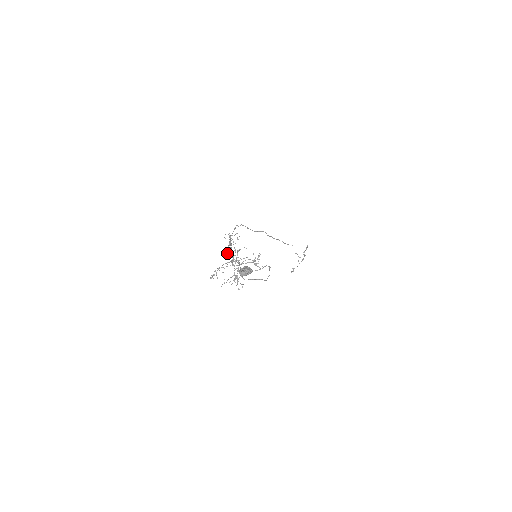
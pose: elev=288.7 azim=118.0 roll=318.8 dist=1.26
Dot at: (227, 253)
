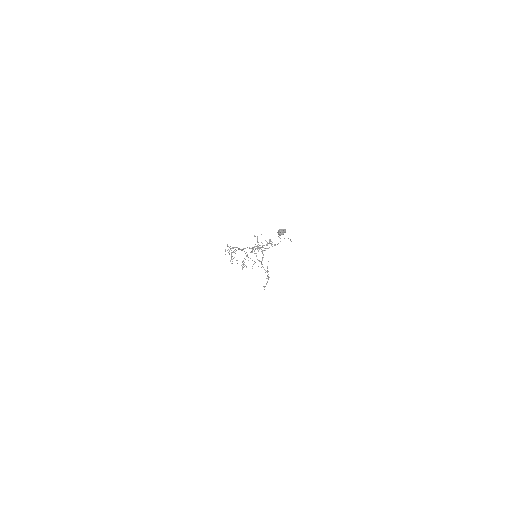
Dot at: (232, 263)
